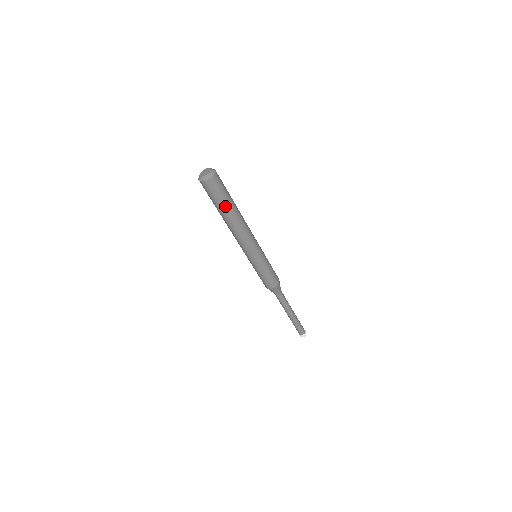
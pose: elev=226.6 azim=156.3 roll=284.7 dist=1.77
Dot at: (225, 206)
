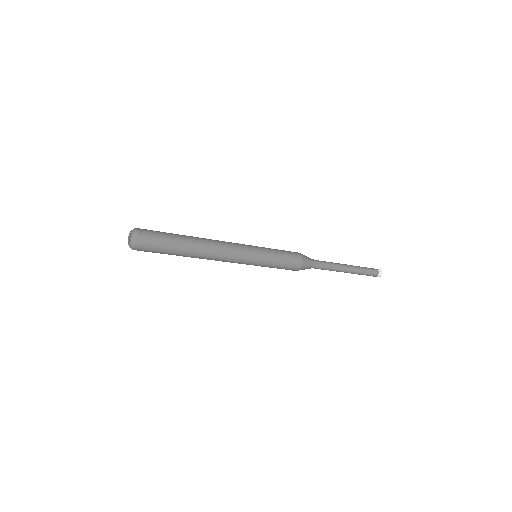
Dot at: (177, 246)
